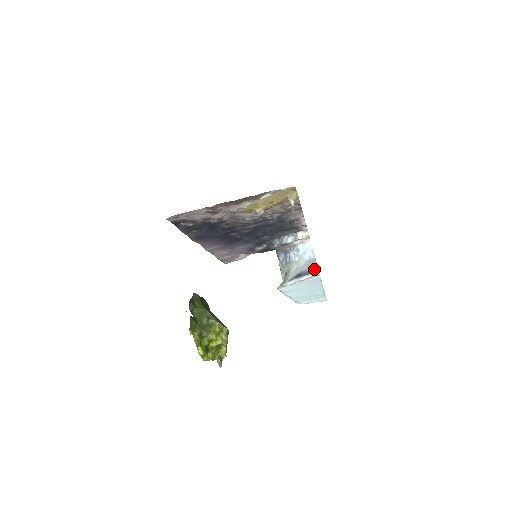
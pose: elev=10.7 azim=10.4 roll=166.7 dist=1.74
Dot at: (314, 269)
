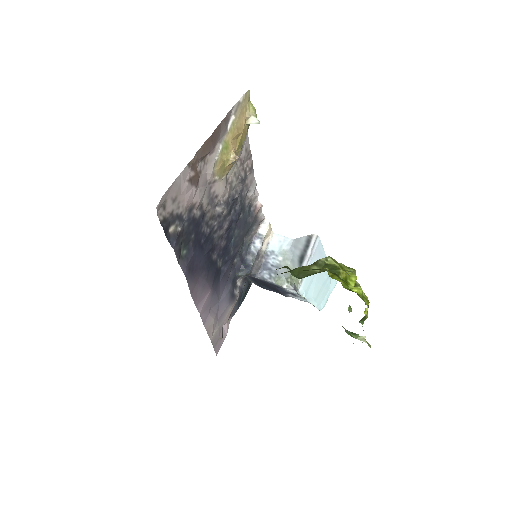
Dot at: (307, 239)
